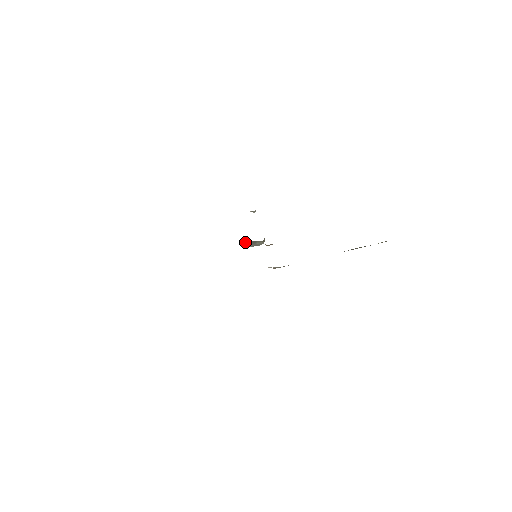
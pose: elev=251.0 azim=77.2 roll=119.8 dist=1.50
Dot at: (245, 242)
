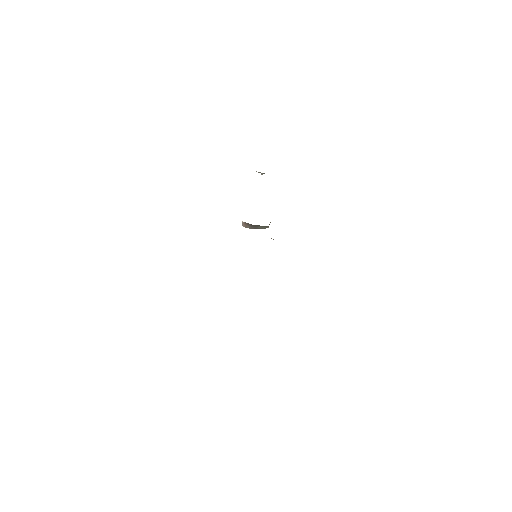
Dot at: (243, 223)
